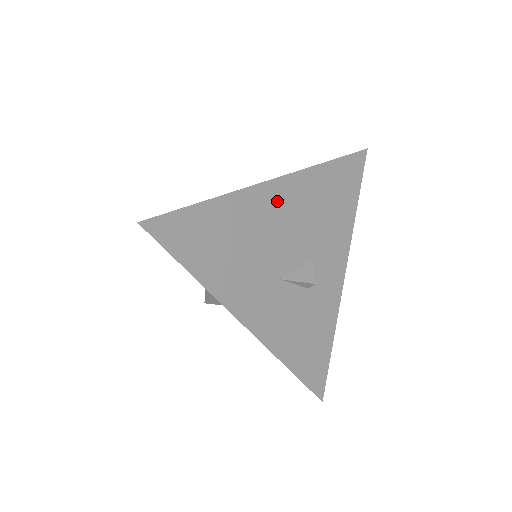
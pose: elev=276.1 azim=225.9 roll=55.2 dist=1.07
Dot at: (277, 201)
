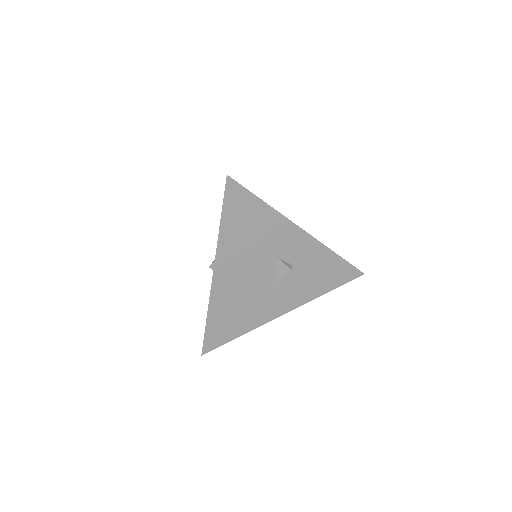
Dot at: (227, 276)
